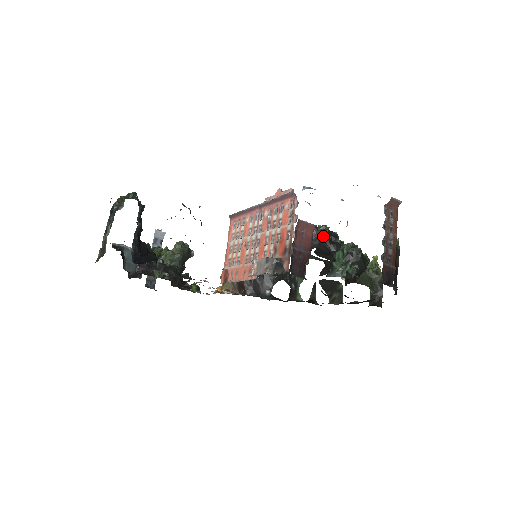
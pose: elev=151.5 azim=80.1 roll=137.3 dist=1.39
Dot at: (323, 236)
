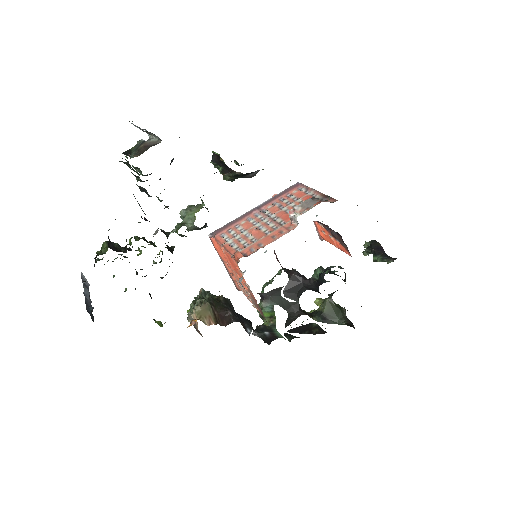
Dot at: (291, 271)
